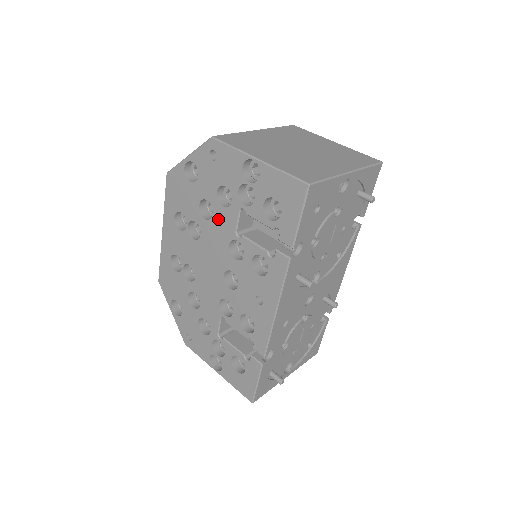
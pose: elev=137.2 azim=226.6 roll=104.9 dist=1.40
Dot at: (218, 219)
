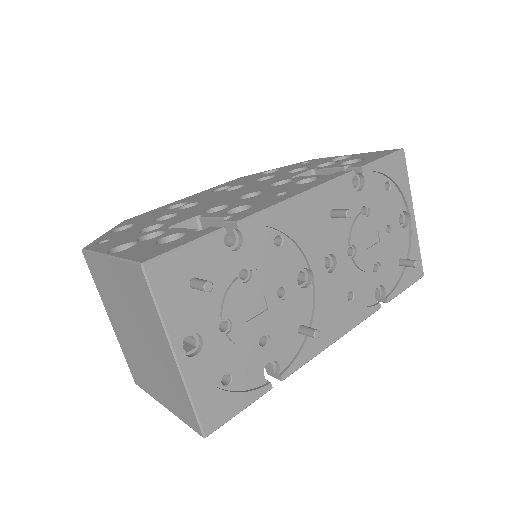
Dot at: (277, 178)
